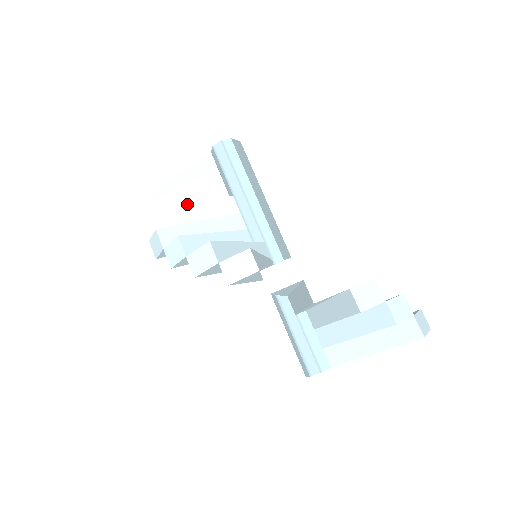
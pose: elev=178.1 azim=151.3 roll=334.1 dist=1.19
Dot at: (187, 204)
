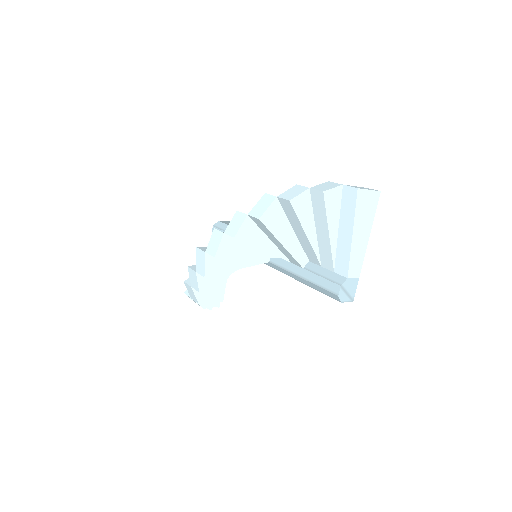
Dot at: occluded
